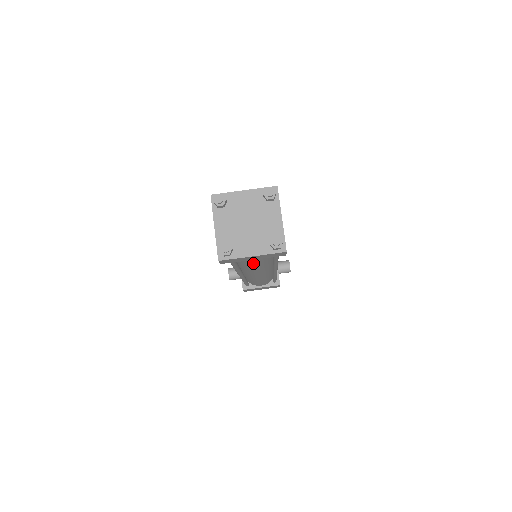
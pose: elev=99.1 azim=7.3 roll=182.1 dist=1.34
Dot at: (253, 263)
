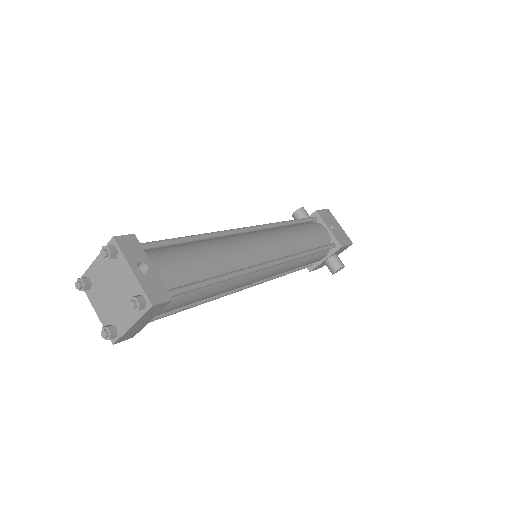
Dot at: occluded
